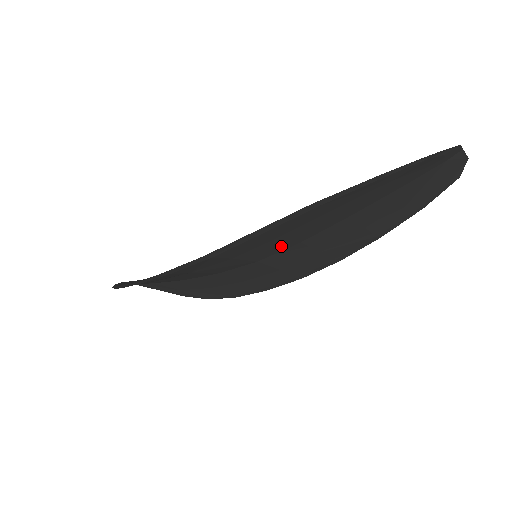
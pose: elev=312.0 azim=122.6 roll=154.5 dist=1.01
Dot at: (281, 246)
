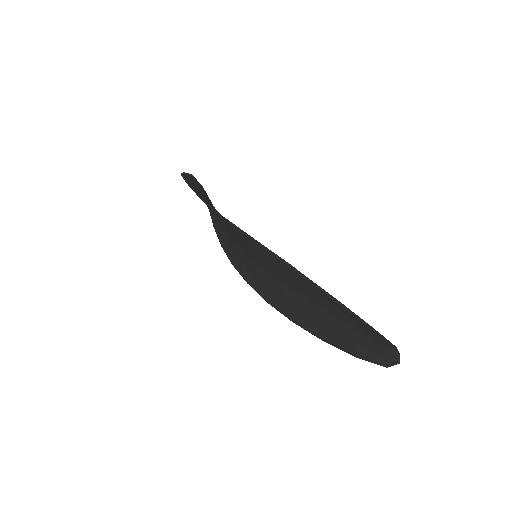
Dot at: (268, 267)
